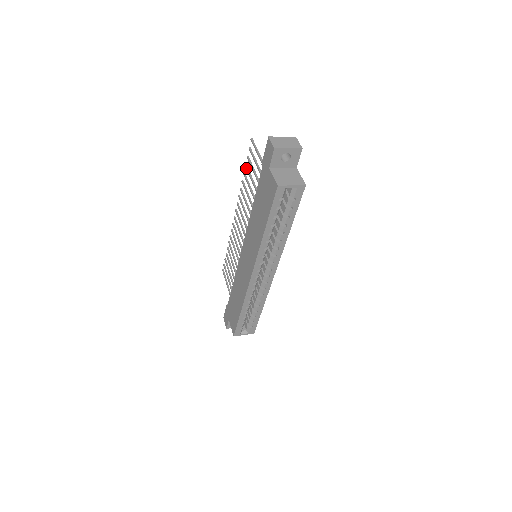
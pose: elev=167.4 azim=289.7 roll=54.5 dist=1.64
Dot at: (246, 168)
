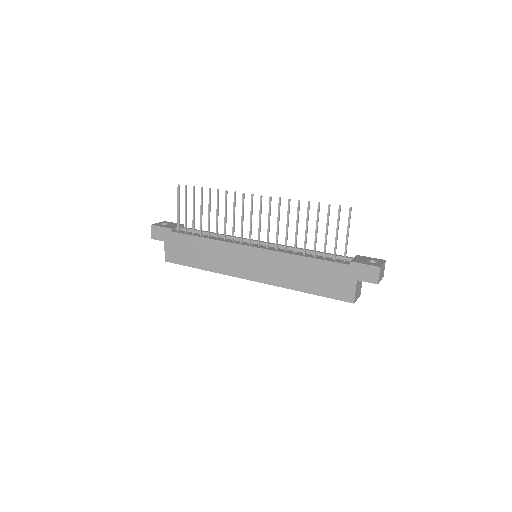
Dot at: (318, 209)
